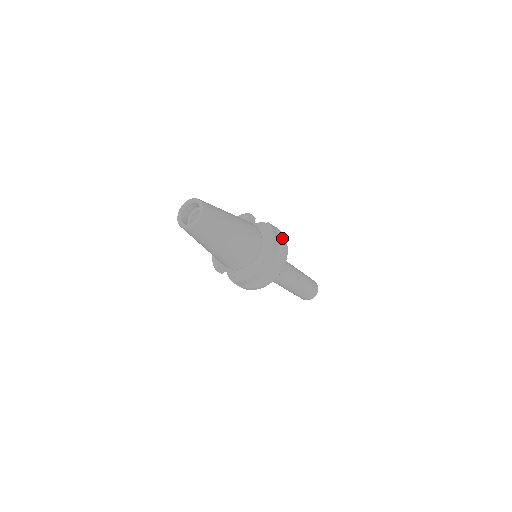
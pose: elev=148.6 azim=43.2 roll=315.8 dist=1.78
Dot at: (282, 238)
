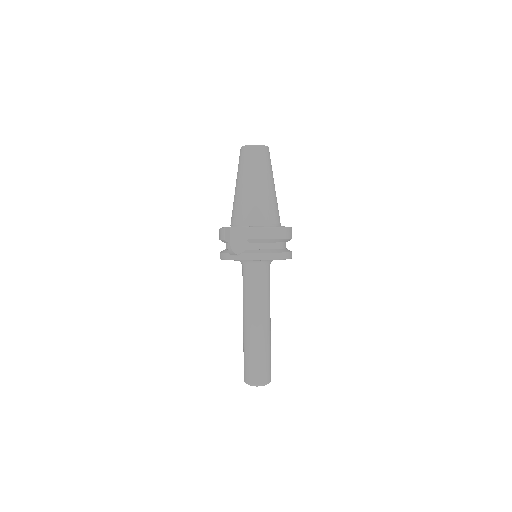
Dot at: occluded
